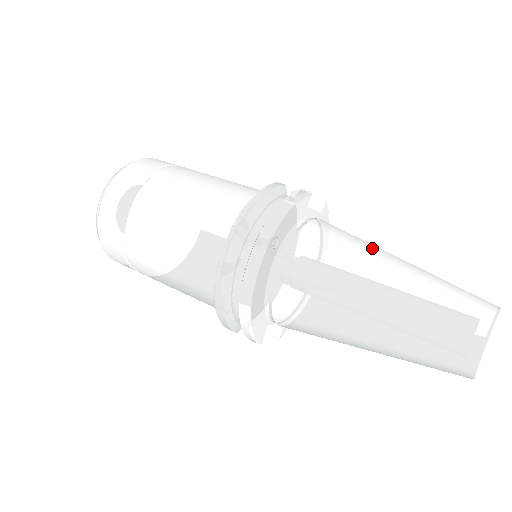
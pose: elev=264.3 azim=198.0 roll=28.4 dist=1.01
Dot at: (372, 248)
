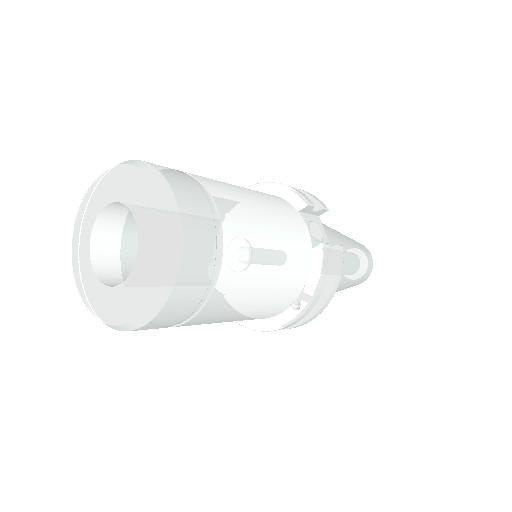
Dot at: (347, 257)
